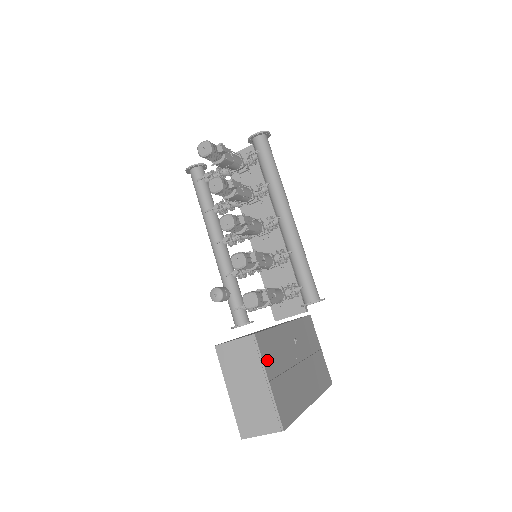
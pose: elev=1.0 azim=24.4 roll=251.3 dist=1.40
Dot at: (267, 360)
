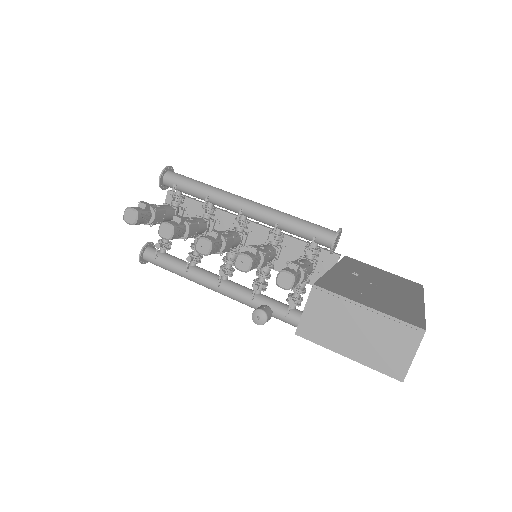
Dot at: (347, 295)
